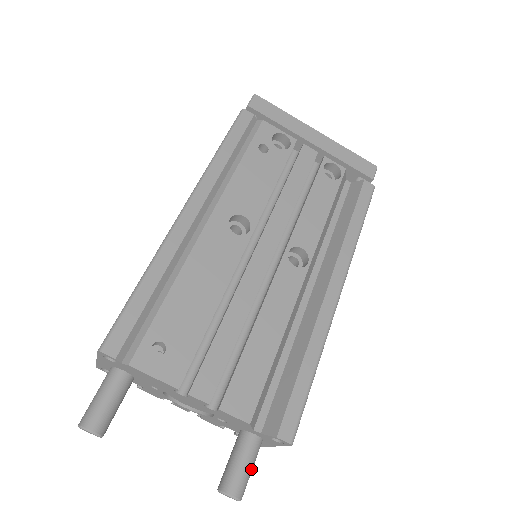
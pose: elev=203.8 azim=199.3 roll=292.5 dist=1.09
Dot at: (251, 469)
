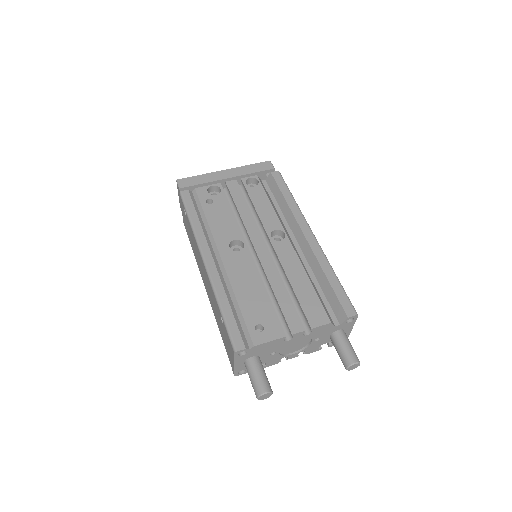
Dot at: (351, 346)
